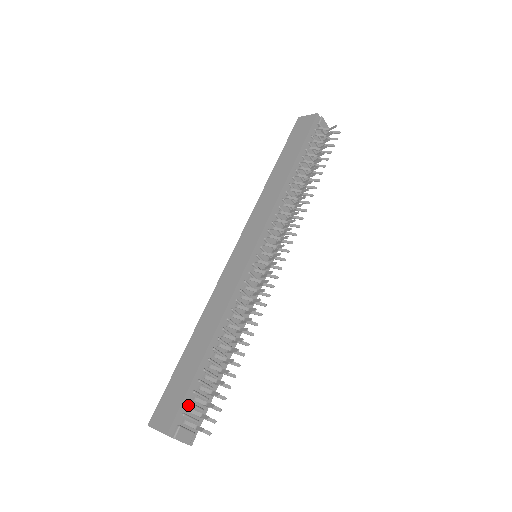
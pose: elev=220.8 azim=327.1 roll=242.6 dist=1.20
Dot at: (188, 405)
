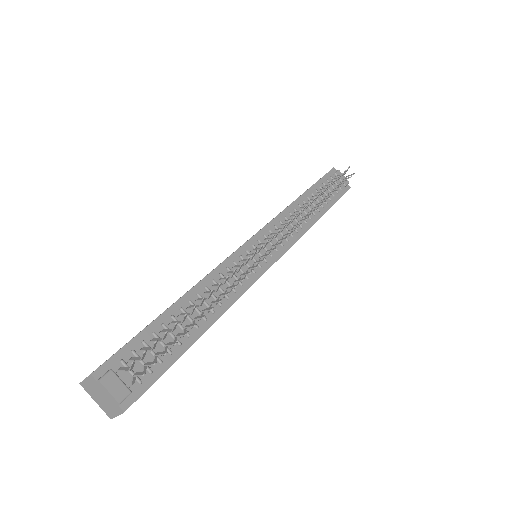
Dot at: (131, 355)
